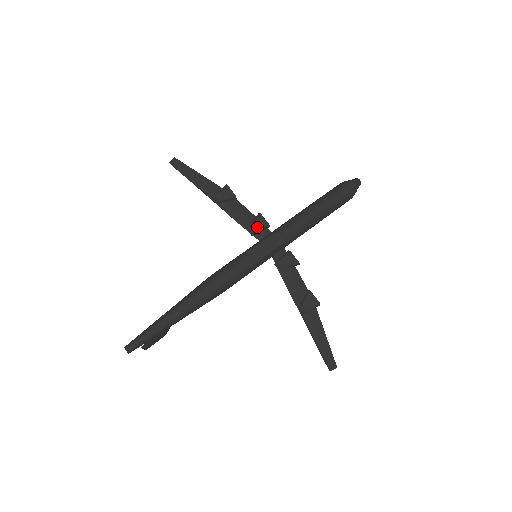
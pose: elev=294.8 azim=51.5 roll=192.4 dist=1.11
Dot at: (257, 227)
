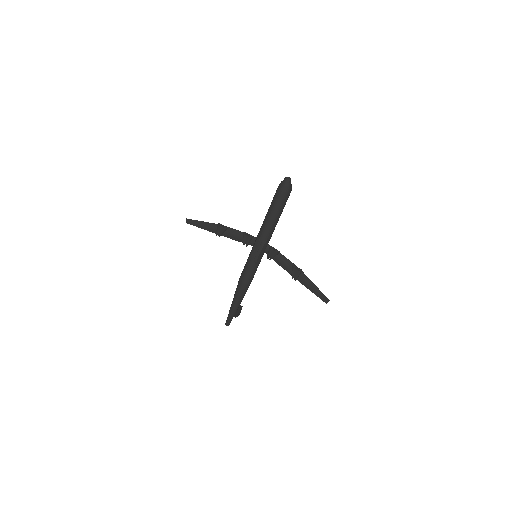
Dot at: (246, 242)
